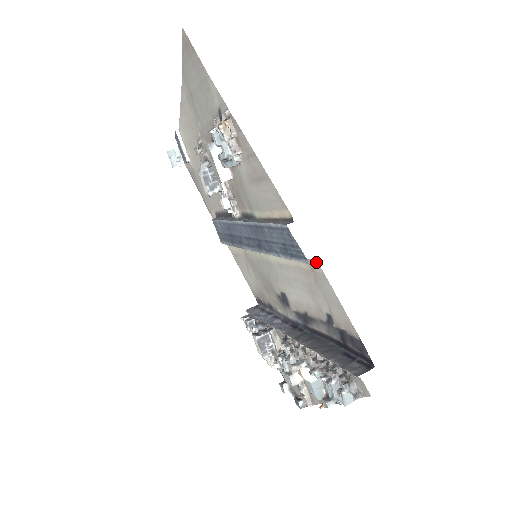
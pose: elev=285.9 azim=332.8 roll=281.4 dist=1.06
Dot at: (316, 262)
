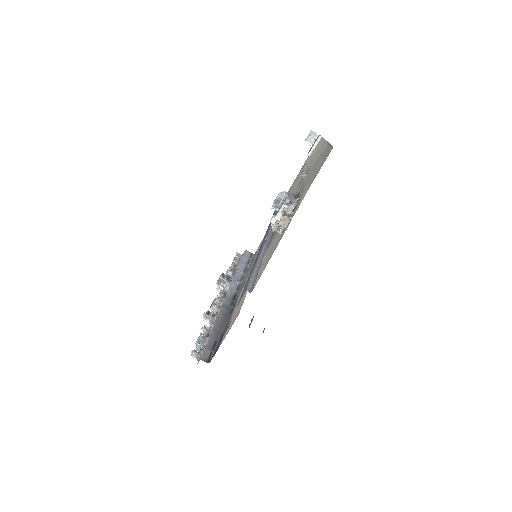
Dot at: occluded
